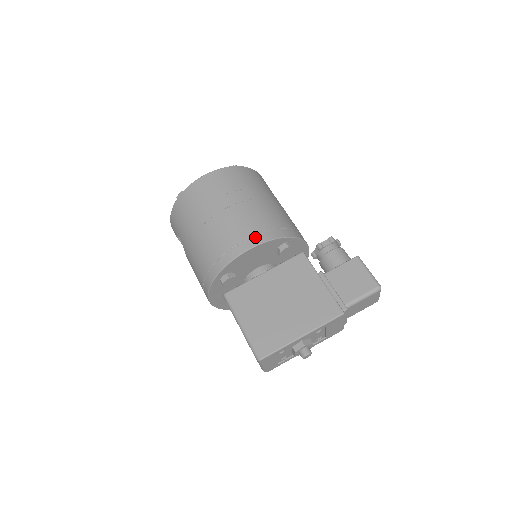
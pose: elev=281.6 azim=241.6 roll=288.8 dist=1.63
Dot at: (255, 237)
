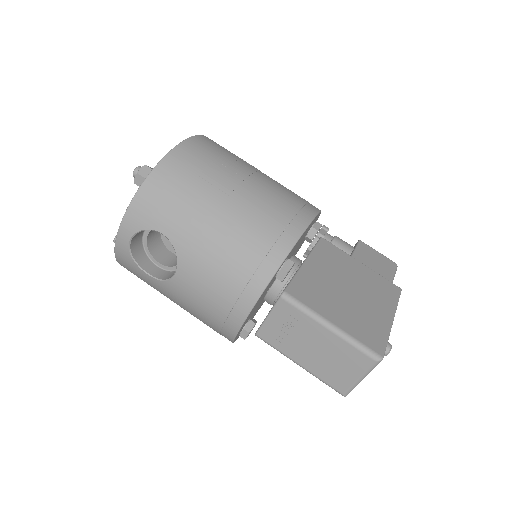
Dot at: (307, 206)
